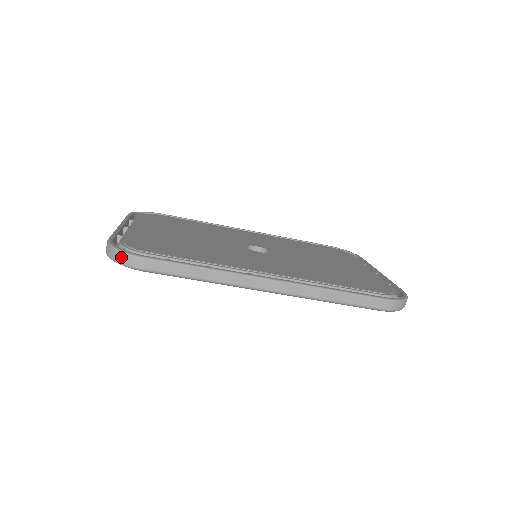
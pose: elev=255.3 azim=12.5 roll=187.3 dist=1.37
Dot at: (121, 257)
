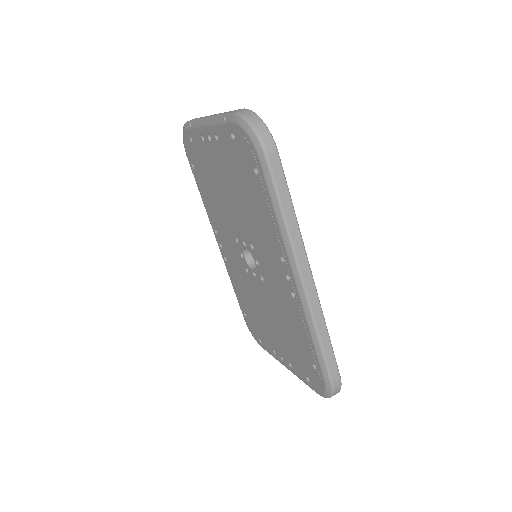
Dot at: (263, 129)
